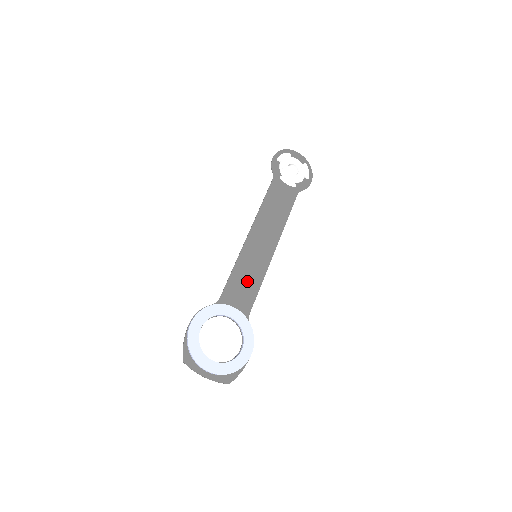
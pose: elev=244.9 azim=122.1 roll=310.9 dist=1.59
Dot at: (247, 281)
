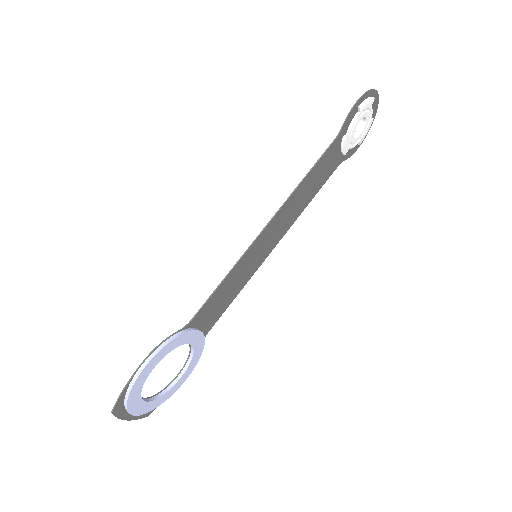
Dot at: (229, 291)
